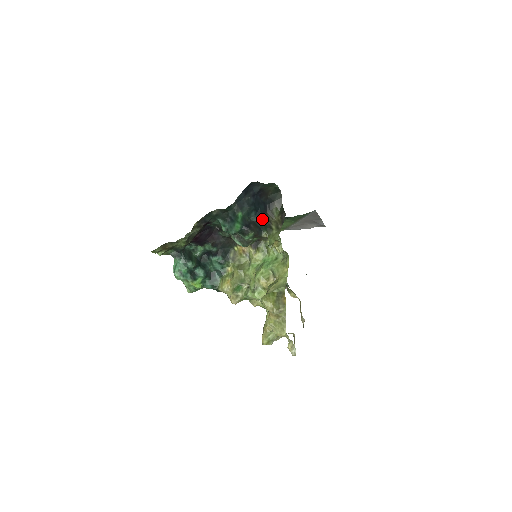
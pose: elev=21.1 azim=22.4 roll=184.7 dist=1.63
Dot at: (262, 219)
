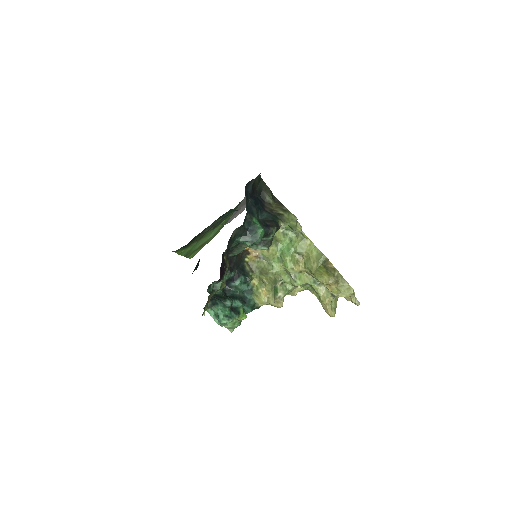
Dot at: (267, 213)
